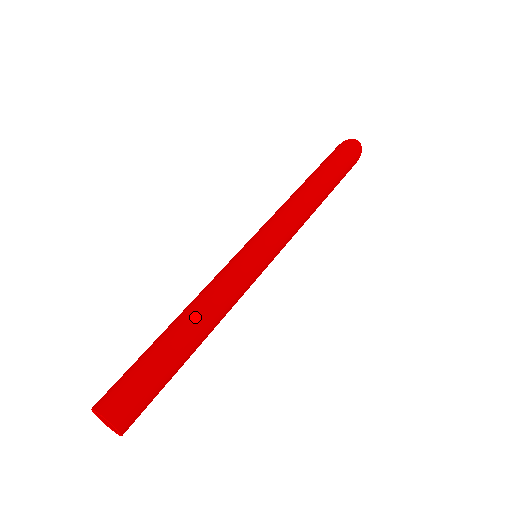
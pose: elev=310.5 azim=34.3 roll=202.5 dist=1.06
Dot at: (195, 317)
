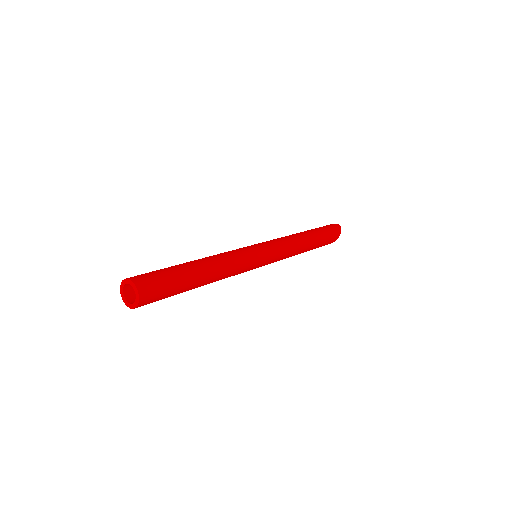
Dot at: (205, 259)
